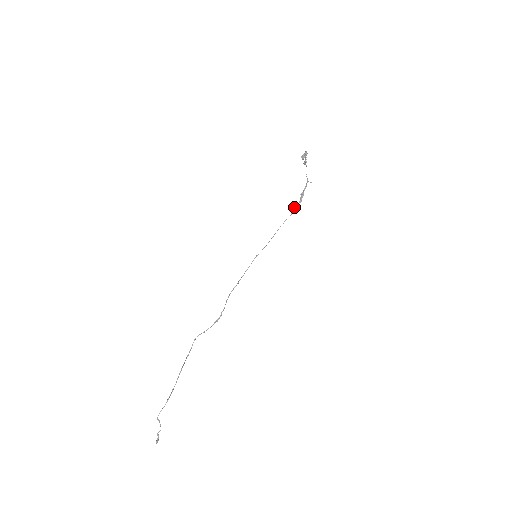
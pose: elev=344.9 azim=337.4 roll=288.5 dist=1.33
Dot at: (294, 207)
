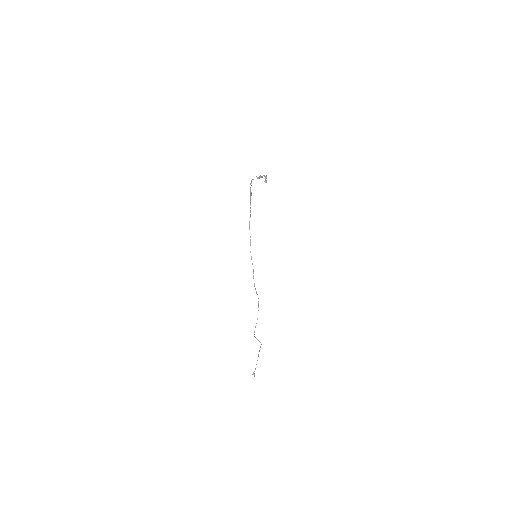
Dot at: (250, 203)
